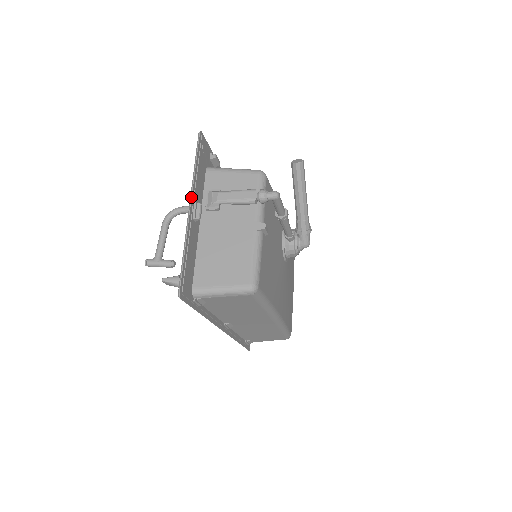
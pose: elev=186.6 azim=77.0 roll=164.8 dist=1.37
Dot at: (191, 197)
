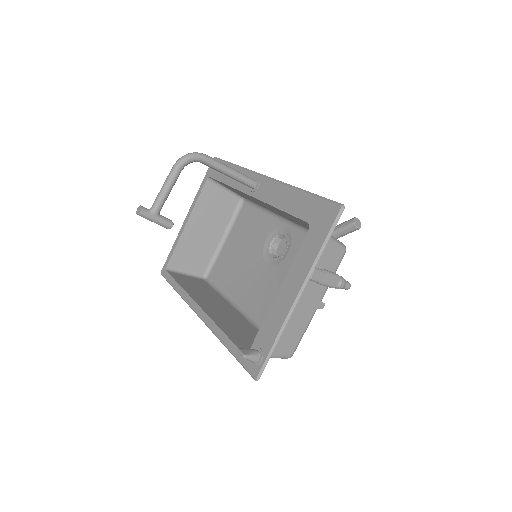
Dot at: occluded
